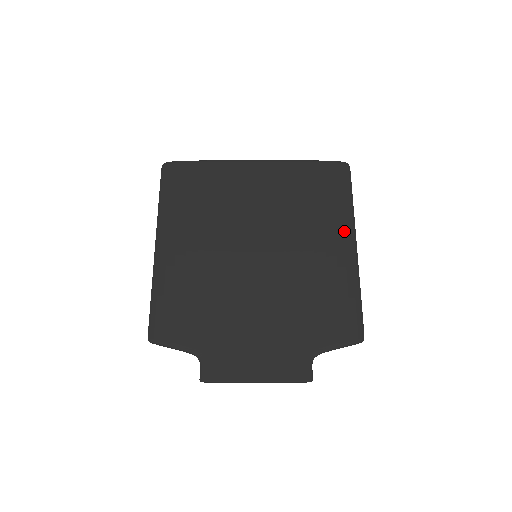
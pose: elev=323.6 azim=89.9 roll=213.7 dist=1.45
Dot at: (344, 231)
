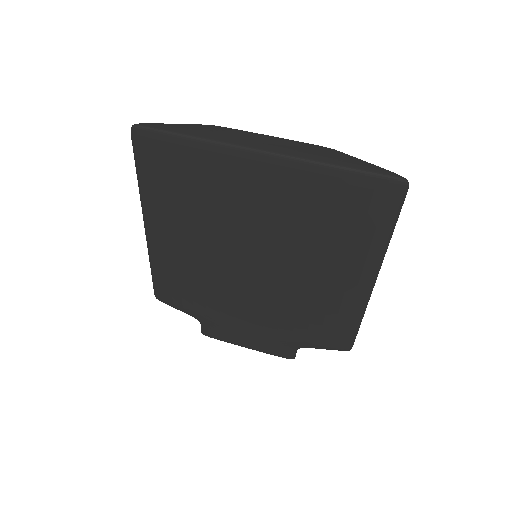
Dot at: (364, 267)
